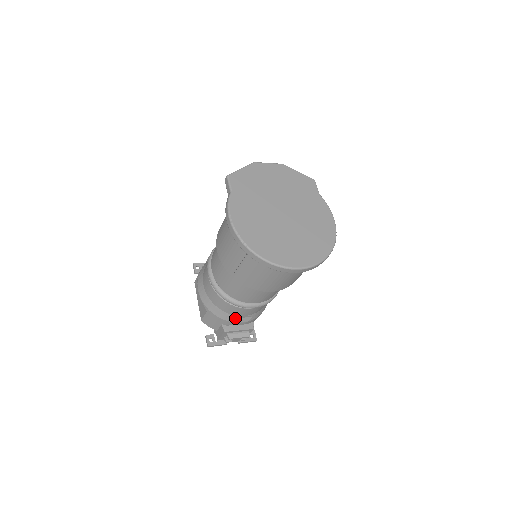
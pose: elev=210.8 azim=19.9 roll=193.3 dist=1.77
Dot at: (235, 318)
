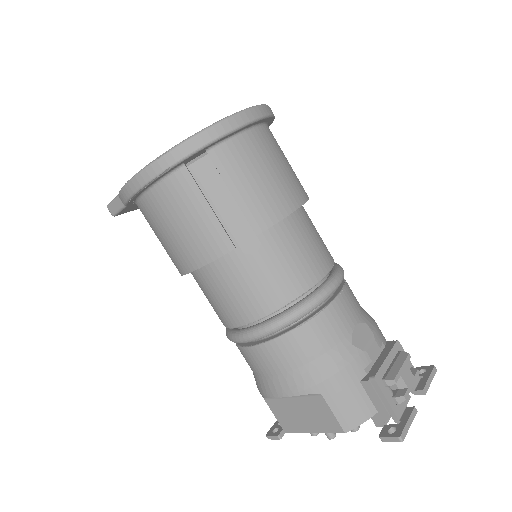
Dot at: (352, 344)
